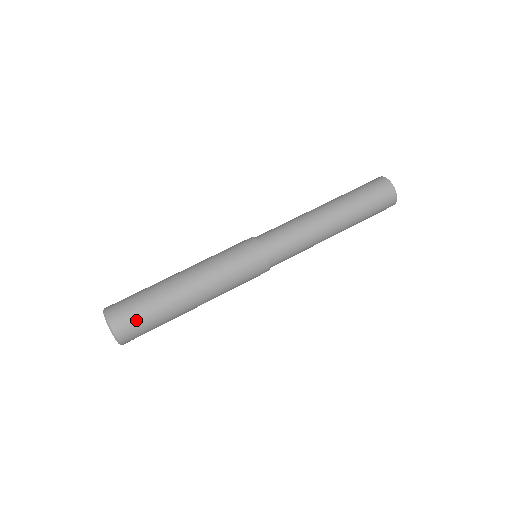
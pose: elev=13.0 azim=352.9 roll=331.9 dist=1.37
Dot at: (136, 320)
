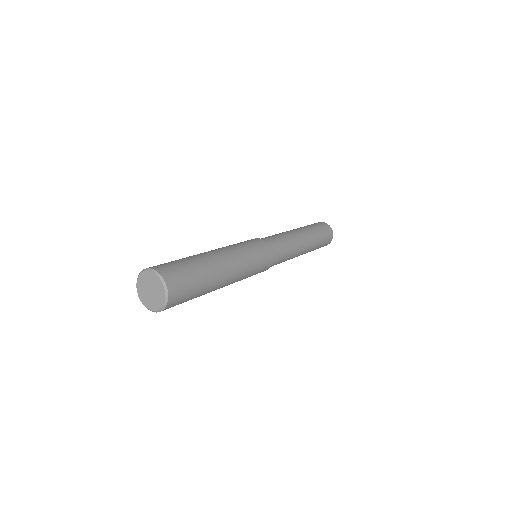
Dot at: (187, 293)
